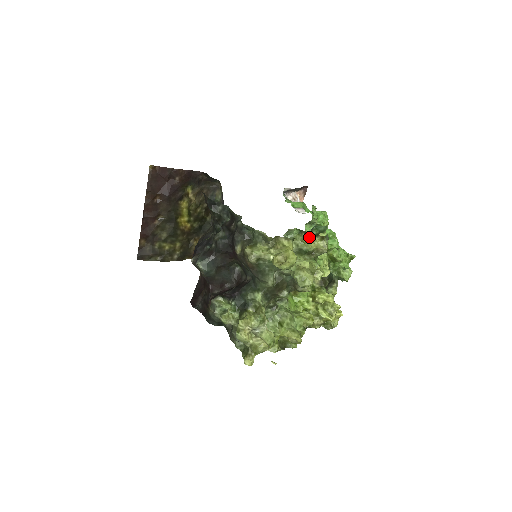
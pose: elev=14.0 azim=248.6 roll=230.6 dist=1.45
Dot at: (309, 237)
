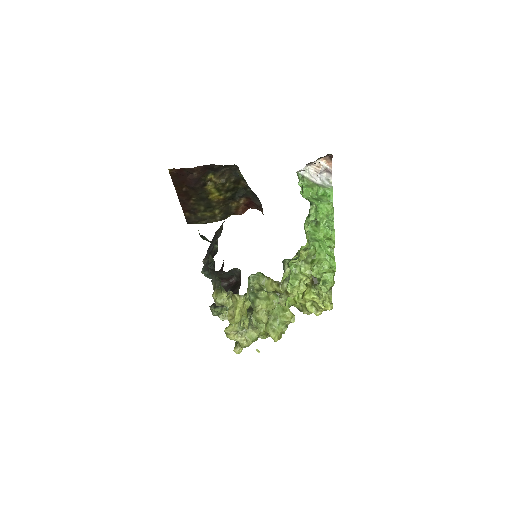
Dot at: (270, 279)
